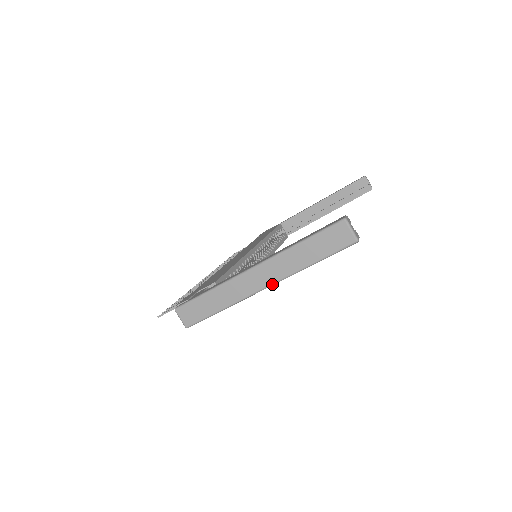
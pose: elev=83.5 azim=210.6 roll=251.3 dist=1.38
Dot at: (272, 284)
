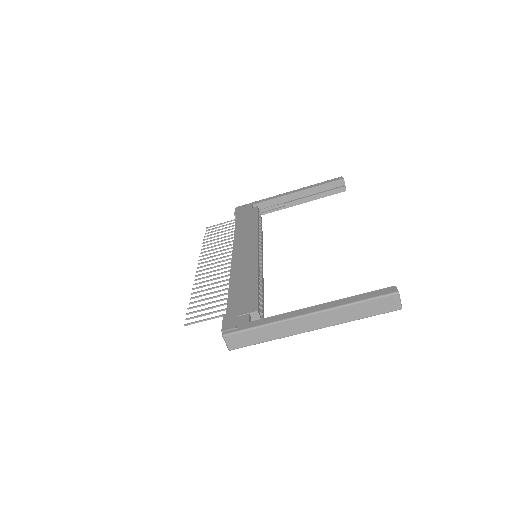
Dot at: (321, 328)
